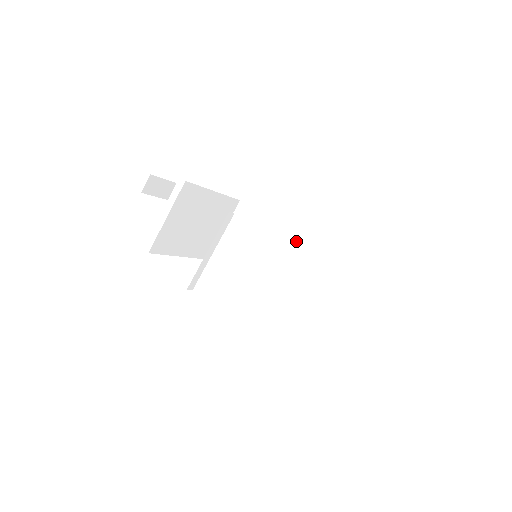
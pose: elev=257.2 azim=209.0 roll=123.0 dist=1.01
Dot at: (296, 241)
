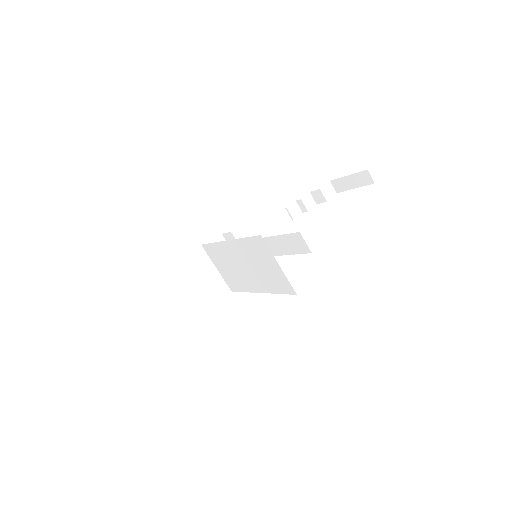
Dot at: (233, 243)
